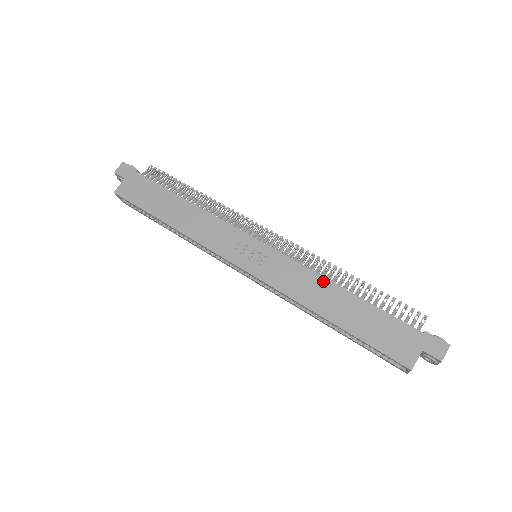
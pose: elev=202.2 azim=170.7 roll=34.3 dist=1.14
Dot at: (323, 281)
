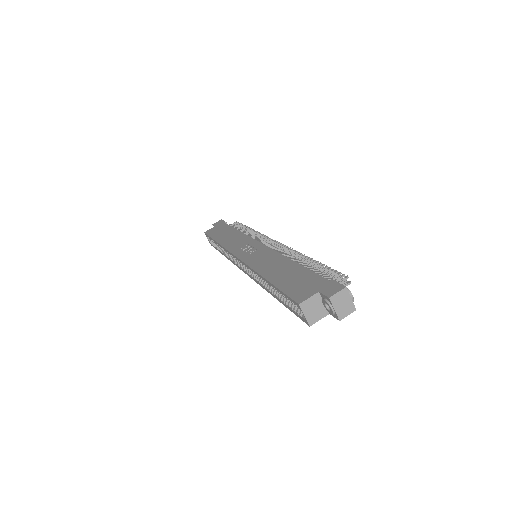
Dot at: (281, 257)
